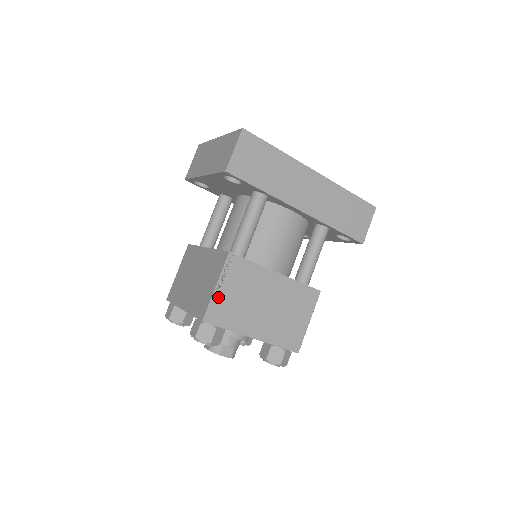
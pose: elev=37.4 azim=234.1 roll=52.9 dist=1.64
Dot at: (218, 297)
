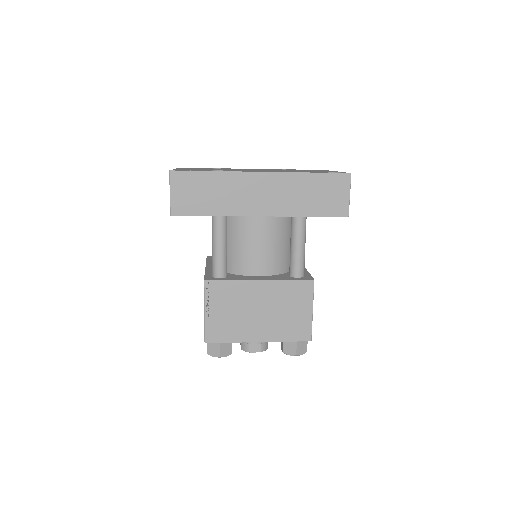
Dot at: (210, 320)
